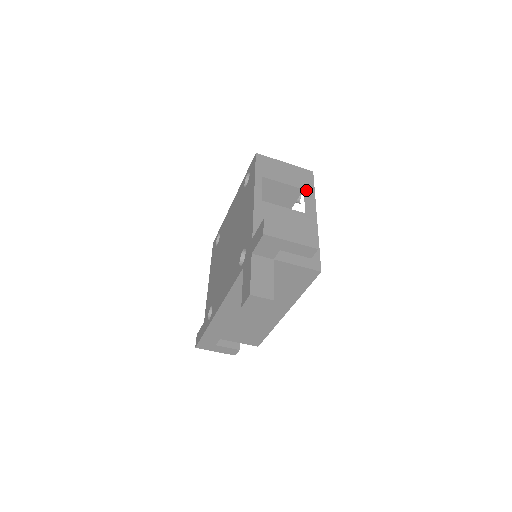
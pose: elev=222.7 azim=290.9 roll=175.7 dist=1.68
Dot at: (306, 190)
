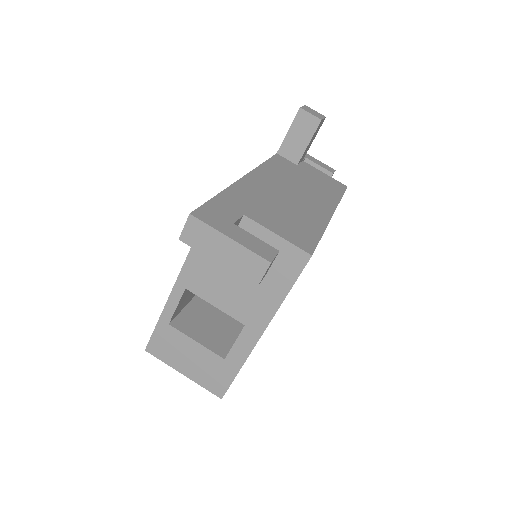
Dot at: occluded
